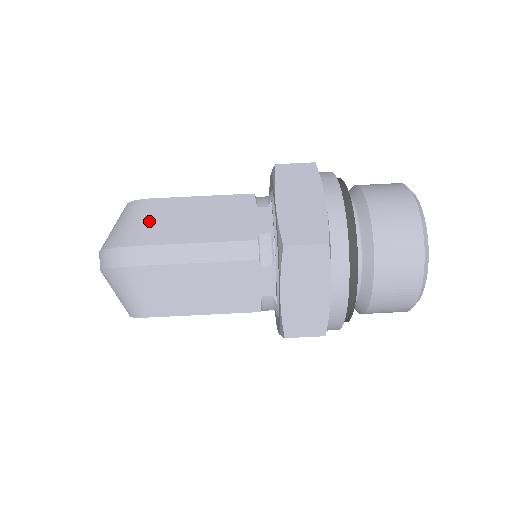
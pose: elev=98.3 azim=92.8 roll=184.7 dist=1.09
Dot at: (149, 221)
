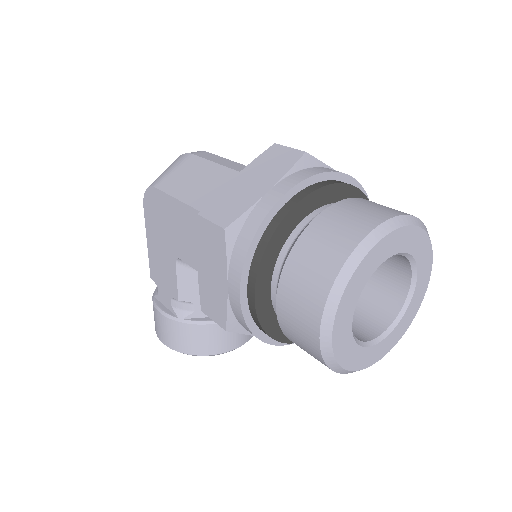
Dot at: occluded
